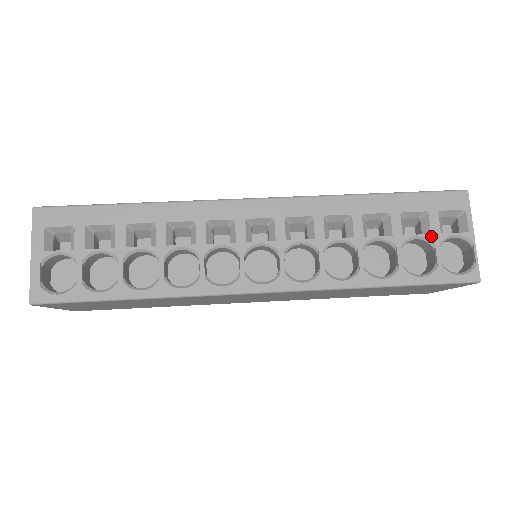
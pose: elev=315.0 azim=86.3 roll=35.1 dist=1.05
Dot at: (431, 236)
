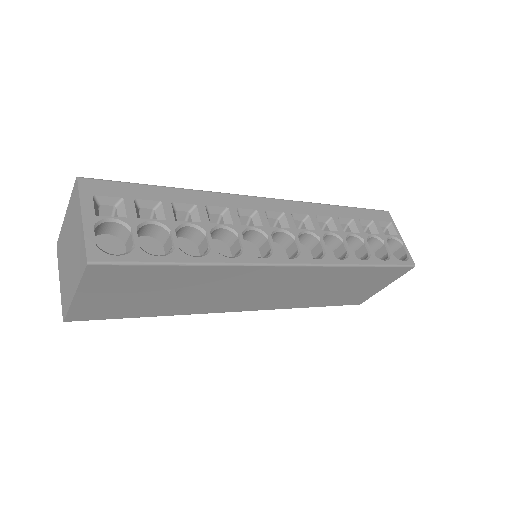
Dot at: (380, 235)
